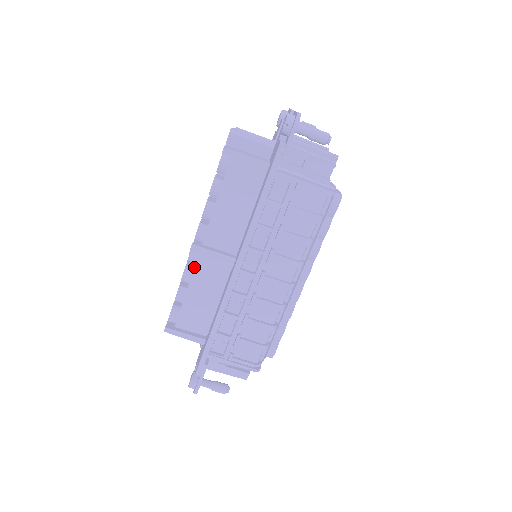
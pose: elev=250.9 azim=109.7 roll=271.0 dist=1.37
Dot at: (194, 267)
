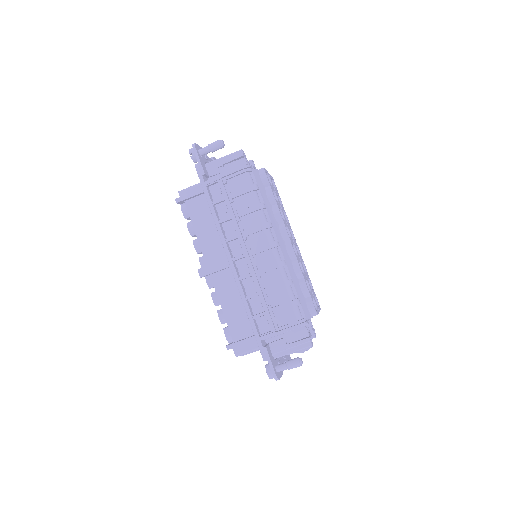
Dot at: occluded
